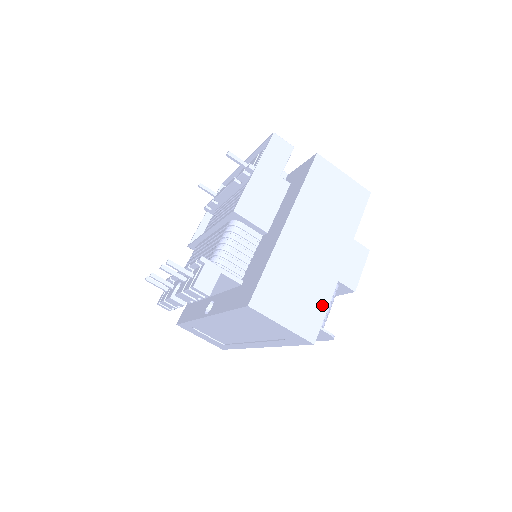
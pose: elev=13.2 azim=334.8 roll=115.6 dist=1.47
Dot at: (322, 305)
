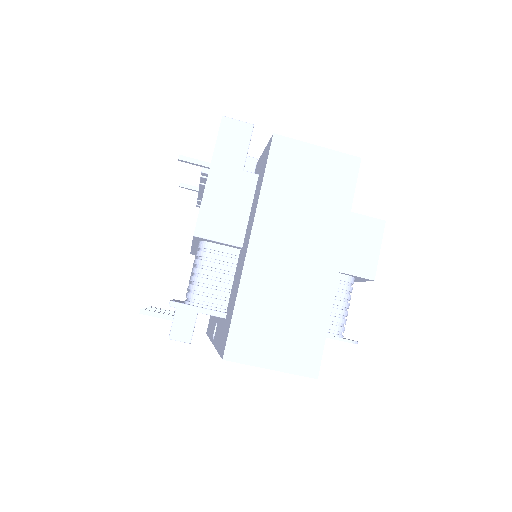
Dot at: (319, 328)
